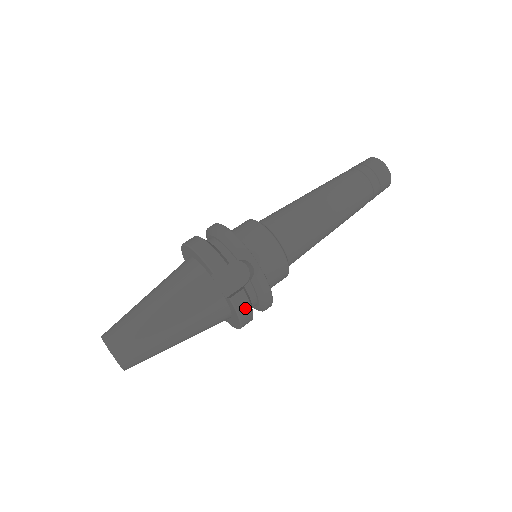
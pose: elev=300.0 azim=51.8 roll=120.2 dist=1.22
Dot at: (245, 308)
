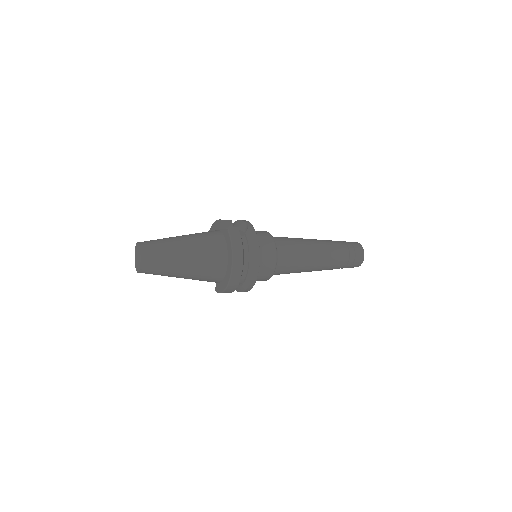
Dot at: (237, 241)
